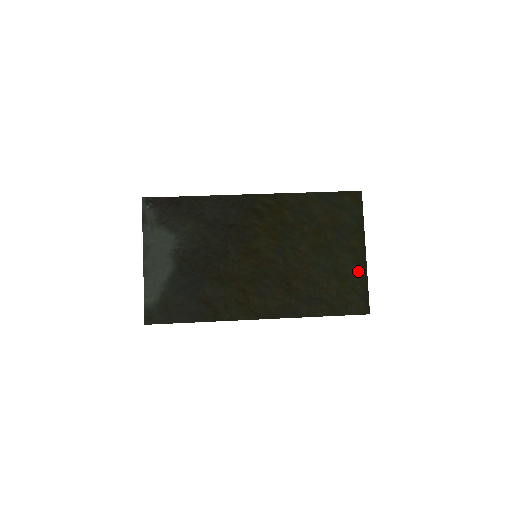
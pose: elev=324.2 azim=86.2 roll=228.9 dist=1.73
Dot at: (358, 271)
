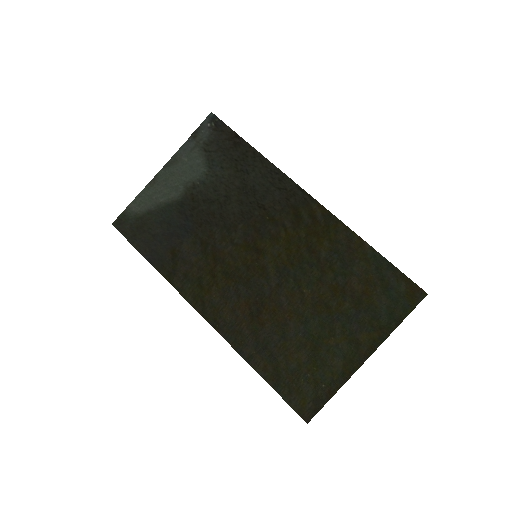
Dot at: (339, 369)
